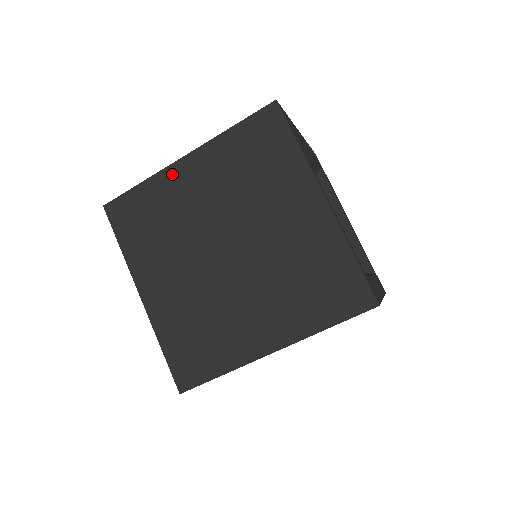
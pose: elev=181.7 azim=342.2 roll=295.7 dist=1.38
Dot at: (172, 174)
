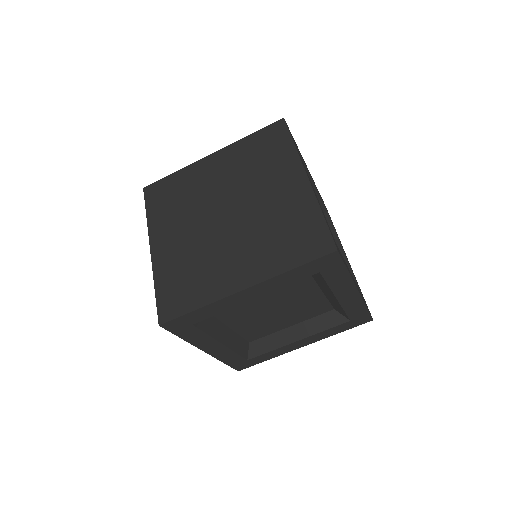
Dot at: (199, 166)
